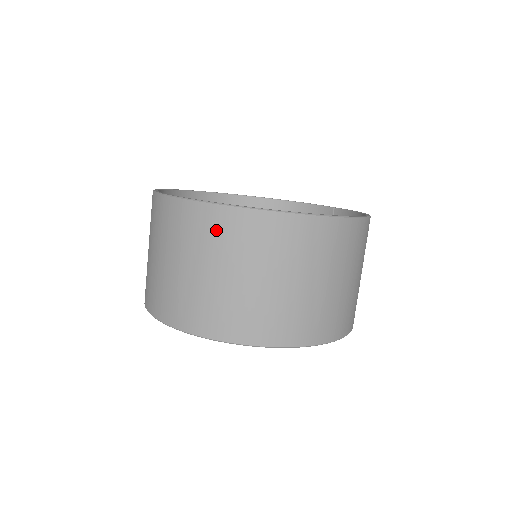
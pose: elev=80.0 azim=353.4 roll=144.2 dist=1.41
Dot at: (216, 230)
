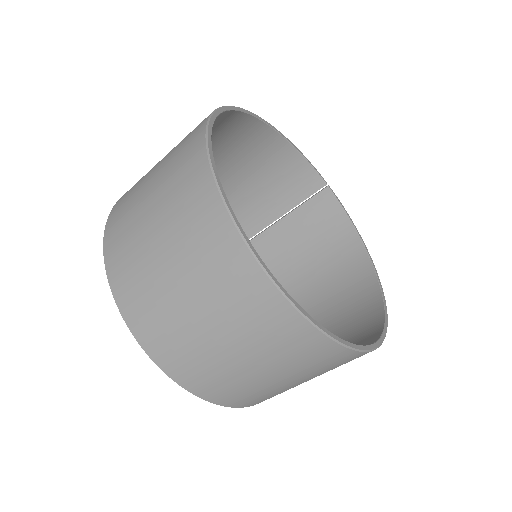
Dot at: (317, 359)
